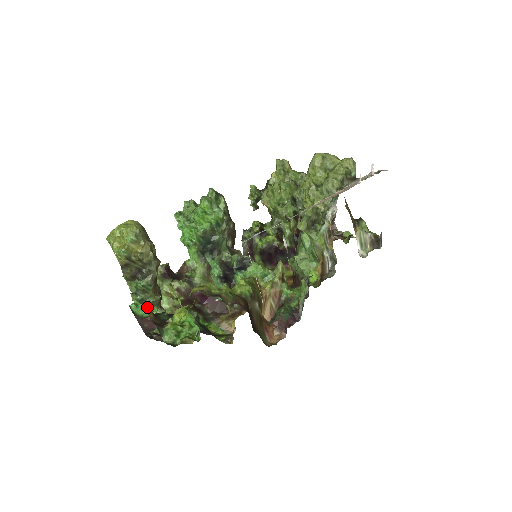
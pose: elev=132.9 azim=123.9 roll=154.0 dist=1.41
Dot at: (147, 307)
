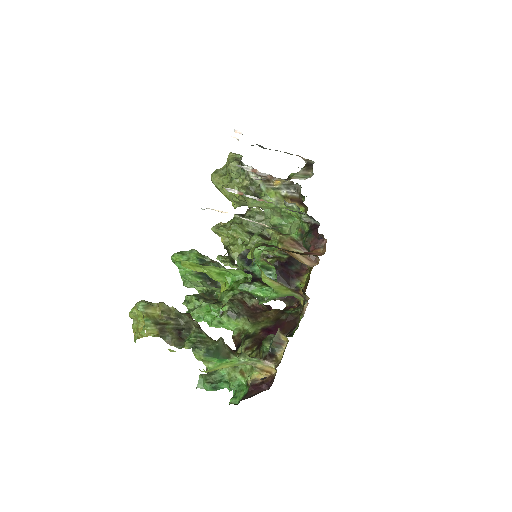
Dot at: (225, 361)
